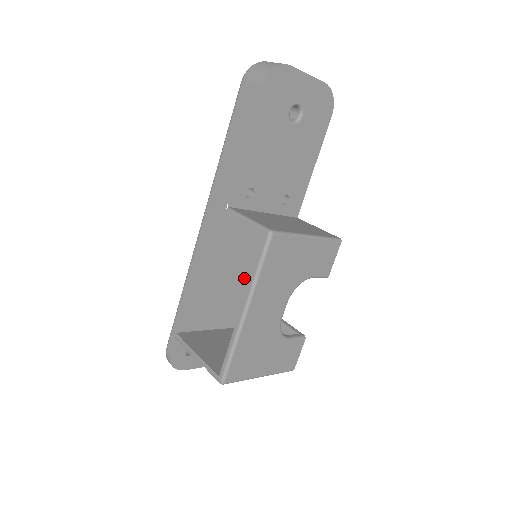
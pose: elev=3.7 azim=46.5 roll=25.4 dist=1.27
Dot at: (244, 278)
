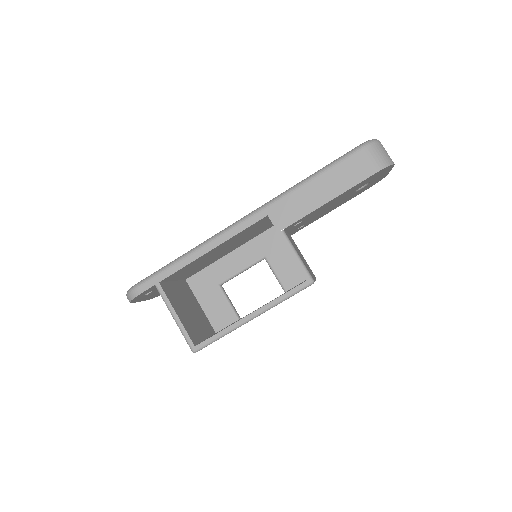
Dot at: (223, 254)
